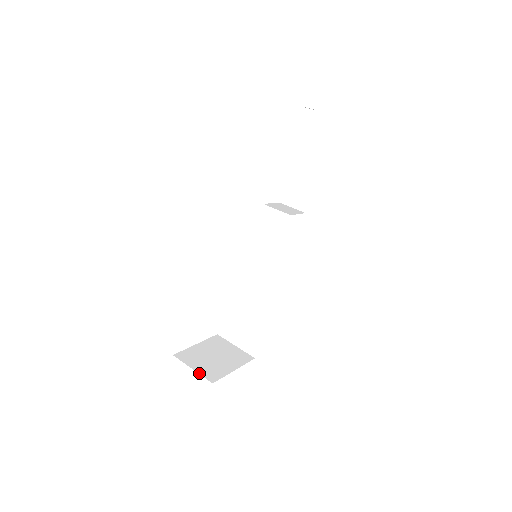
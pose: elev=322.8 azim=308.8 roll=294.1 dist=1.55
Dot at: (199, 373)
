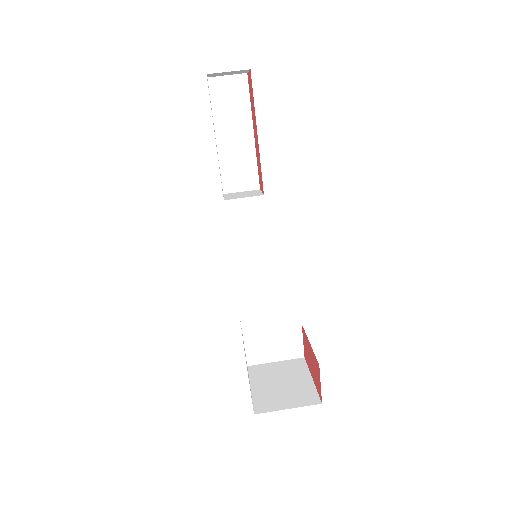
Dot at: occluded
